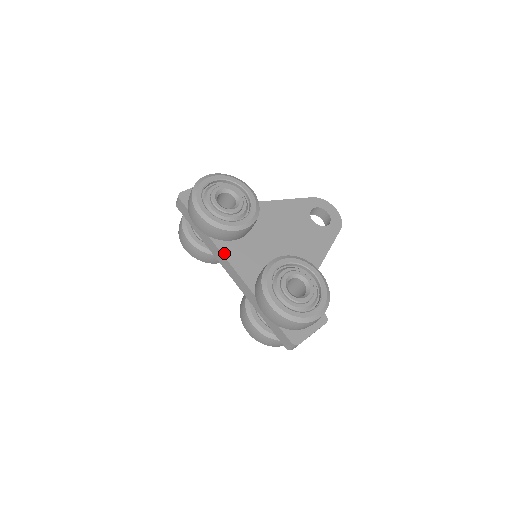
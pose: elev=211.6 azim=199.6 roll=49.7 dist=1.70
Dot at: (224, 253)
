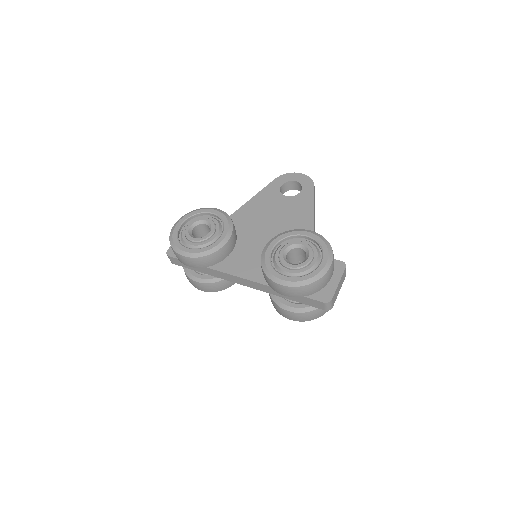
Dot at: (227, 272)
